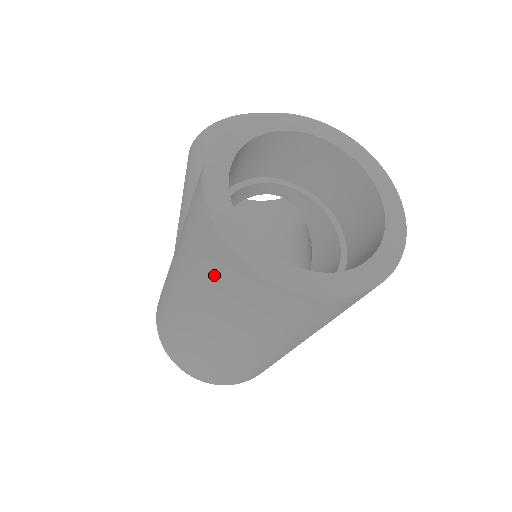
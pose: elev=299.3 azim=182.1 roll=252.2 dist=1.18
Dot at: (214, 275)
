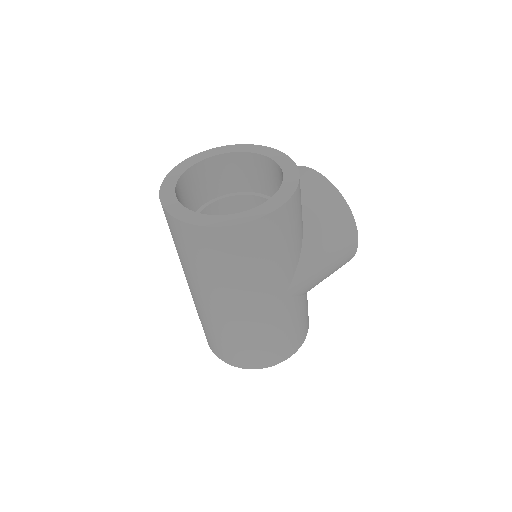
Dot at: occluded
